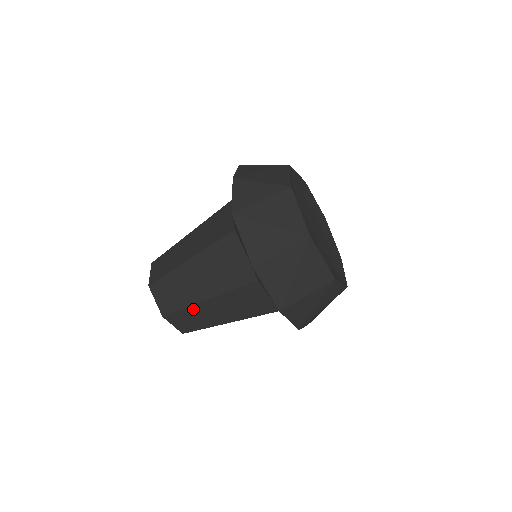
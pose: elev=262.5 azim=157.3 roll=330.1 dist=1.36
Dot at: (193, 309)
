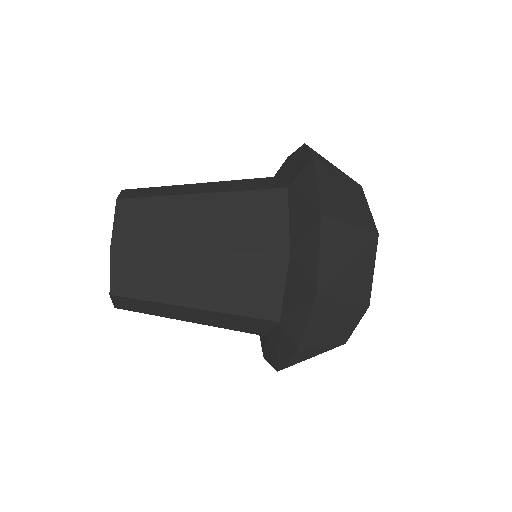
Dot at: (166, 256)
